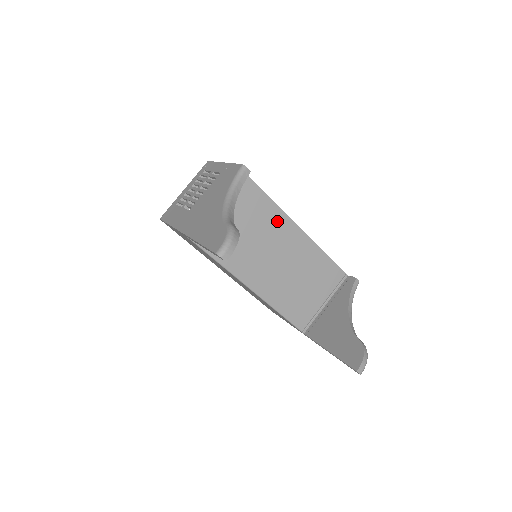
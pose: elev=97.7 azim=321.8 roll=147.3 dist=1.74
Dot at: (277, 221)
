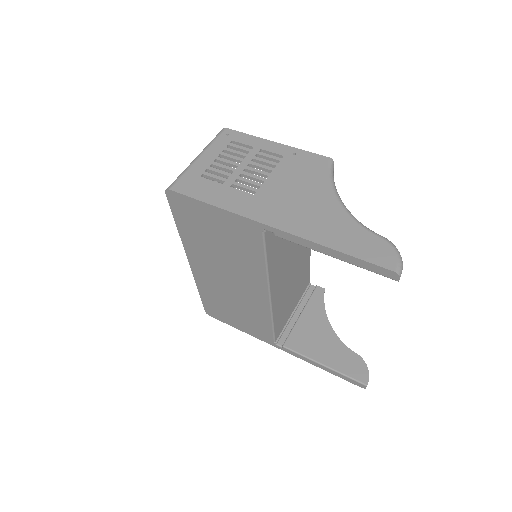
Dot at: occluded
